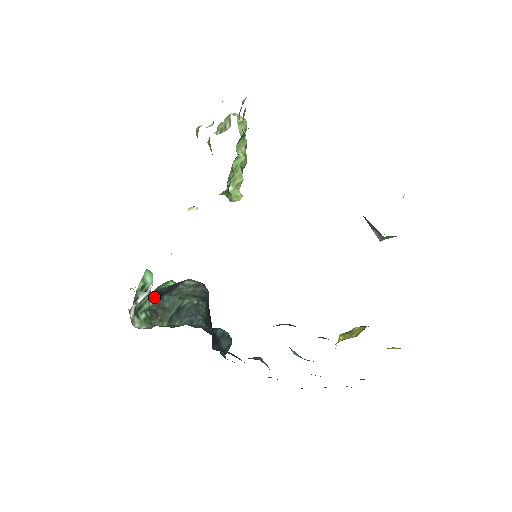
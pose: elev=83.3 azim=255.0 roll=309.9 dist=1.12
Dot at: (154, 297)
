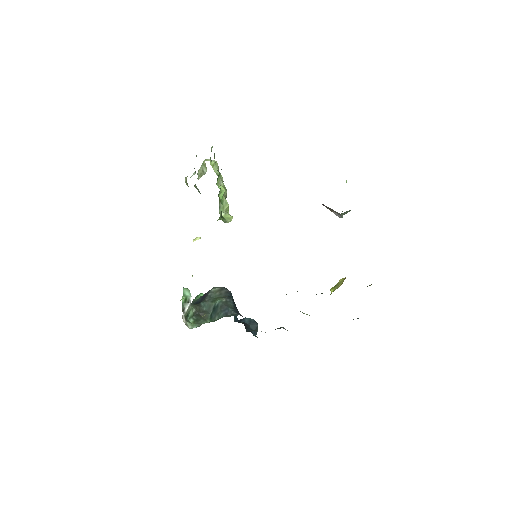
Dot at: (194, 306)
